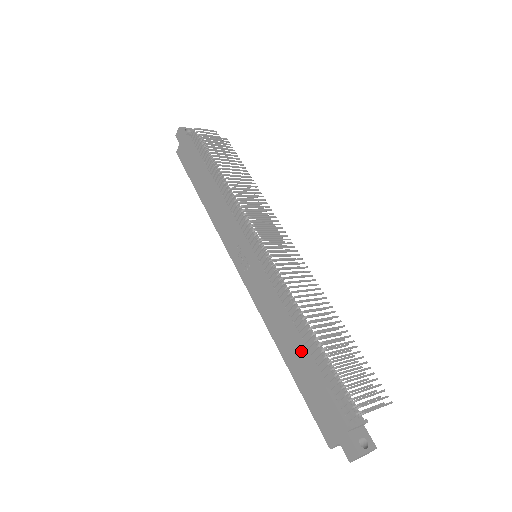
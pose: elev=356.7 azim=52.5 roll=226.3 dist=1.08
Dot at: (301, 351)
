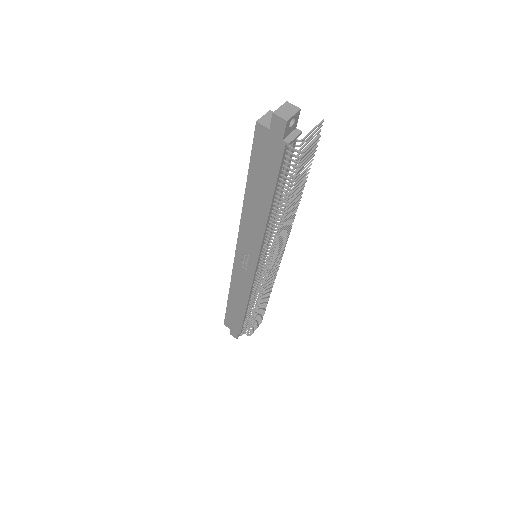
Dot at: (243, 311)
